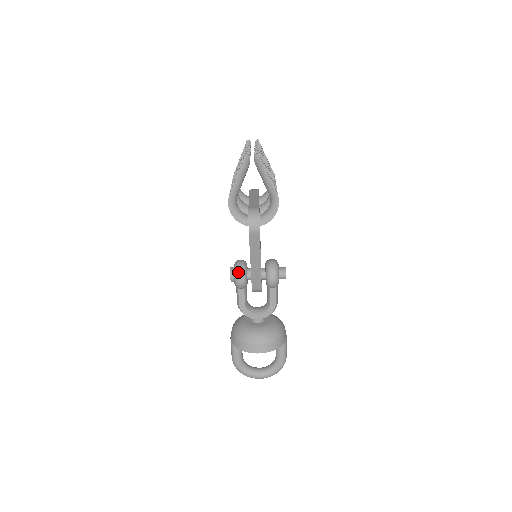
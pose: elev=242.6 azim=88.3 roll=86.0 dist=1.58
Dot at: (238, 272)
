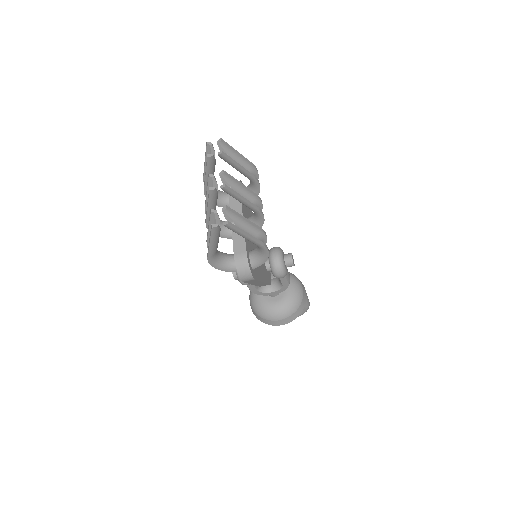
Dot at: occluded
